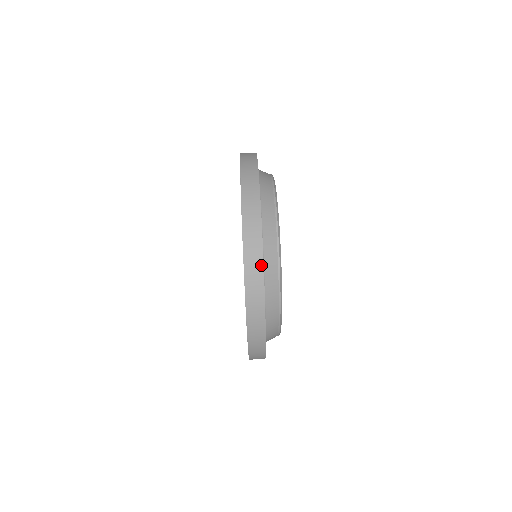
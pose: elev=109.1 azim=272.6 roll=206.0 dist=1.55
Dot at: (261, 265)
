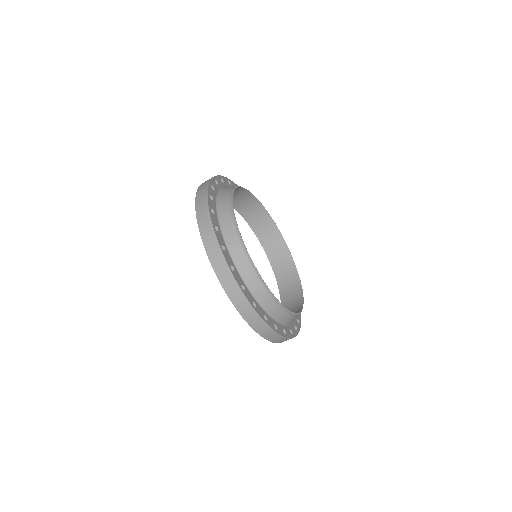
Dot at: occluded
